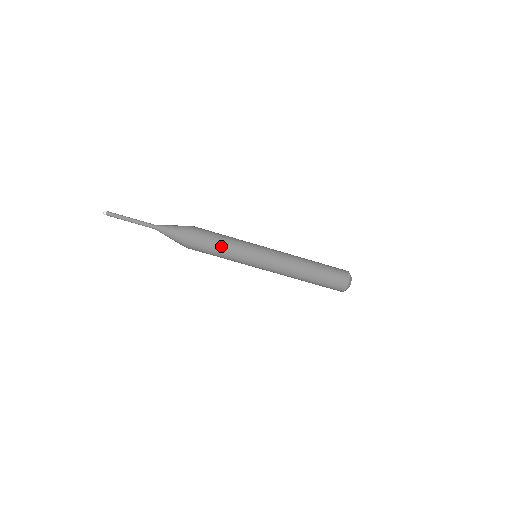
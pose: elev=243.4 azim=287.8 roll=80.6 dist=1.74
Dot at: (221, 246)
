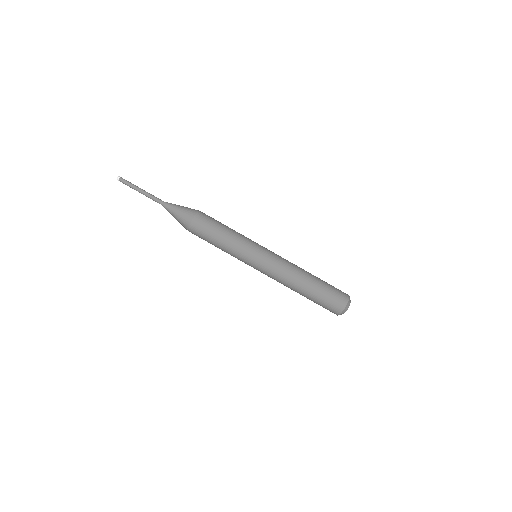
Dot at: (222, 236)
